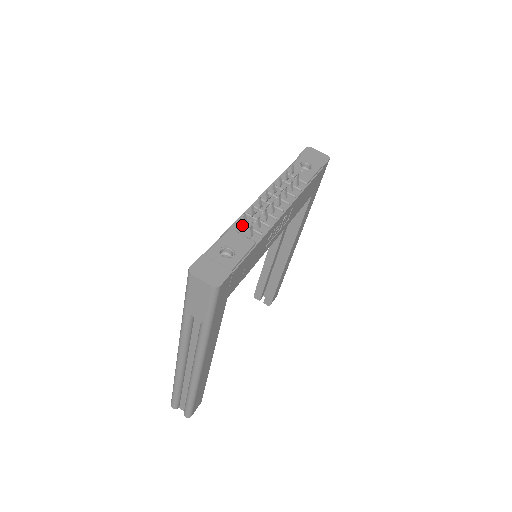
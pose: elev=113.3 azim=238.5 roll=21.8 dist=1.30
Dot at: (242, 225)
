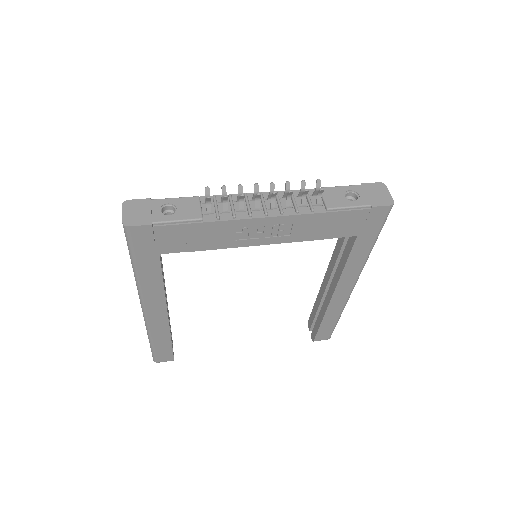
Dot at: (205, 198)
